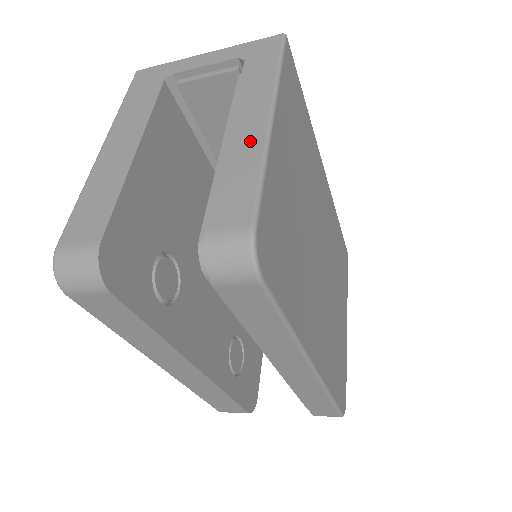
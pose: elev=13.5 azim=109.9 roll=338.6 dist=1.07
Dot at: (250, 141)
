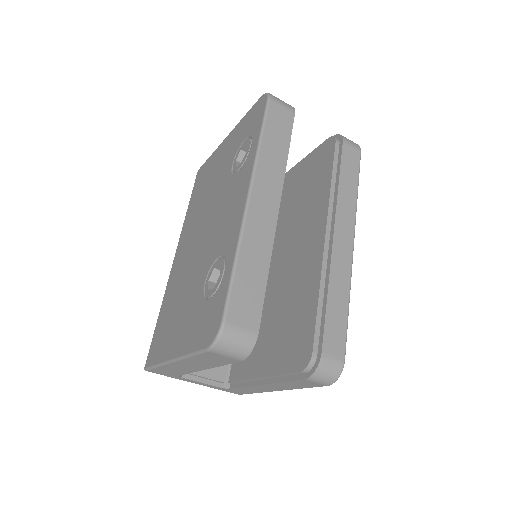
Dot at: occluded
